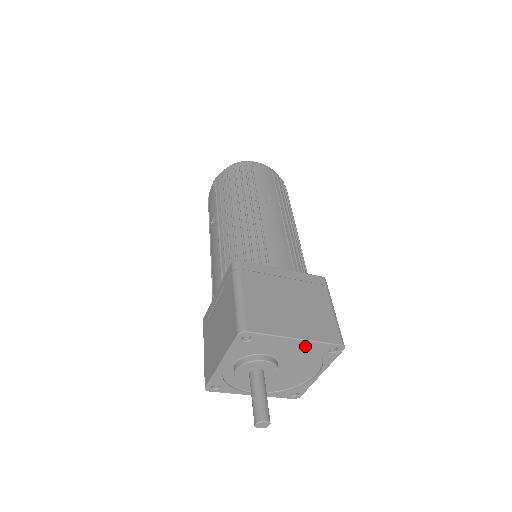
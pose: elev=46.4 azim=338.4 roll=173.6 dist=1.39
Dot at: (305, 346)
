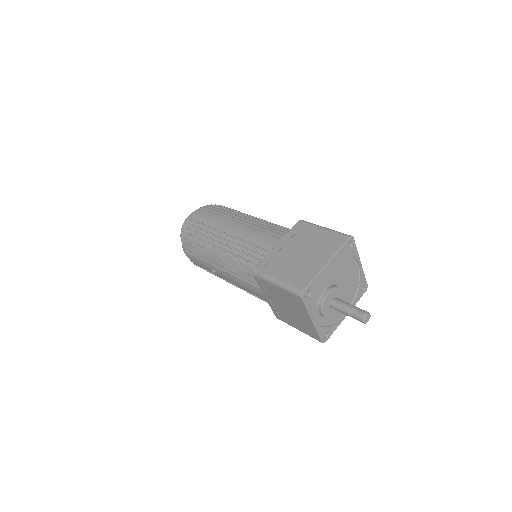
Dot at: (336, 261)
